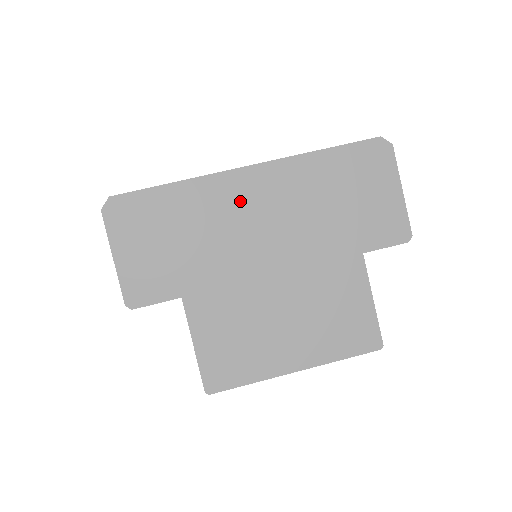
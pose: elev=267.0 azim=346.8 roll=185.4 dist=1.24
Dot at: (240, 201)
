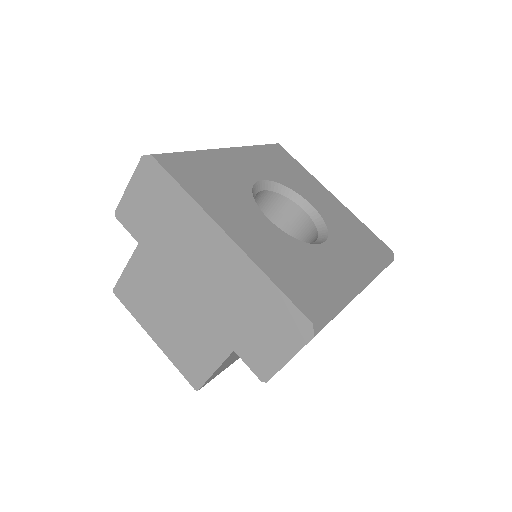
Dot at: (205, 244)
